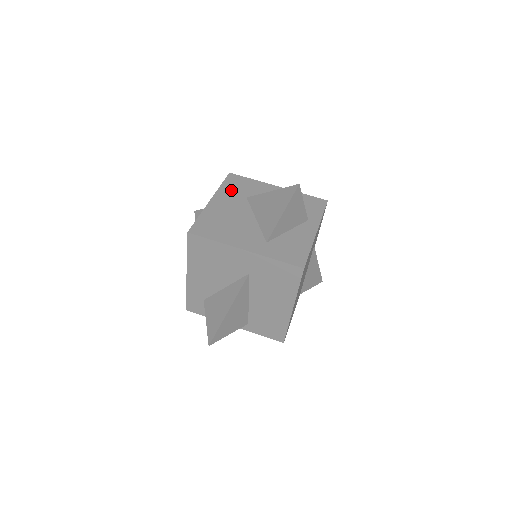
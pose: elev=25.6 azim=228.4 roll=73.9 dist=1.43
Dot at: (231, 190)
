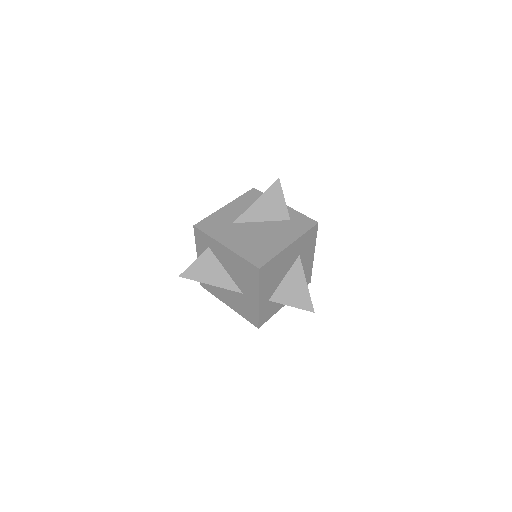
Dot at: (303, 242)
